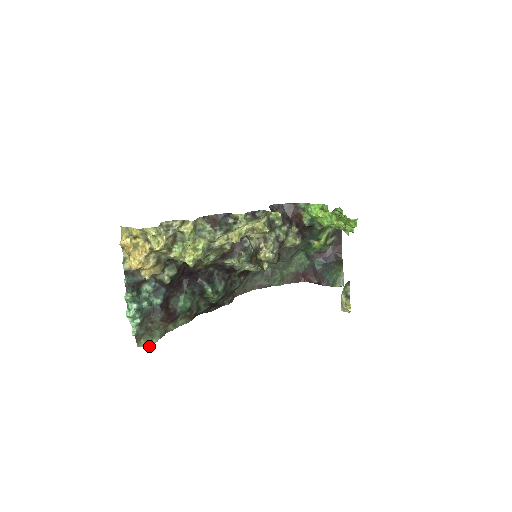
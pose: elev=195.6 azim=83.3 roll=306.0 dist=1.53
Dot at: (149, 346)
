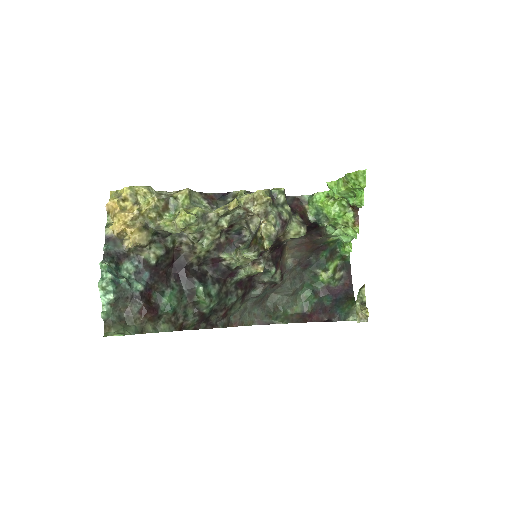
Dot at: (119, 335)
